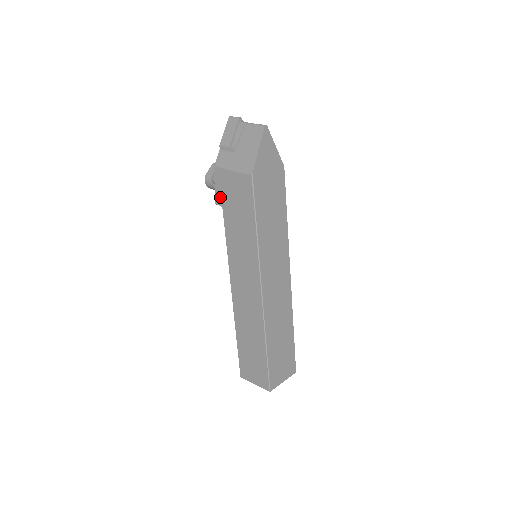
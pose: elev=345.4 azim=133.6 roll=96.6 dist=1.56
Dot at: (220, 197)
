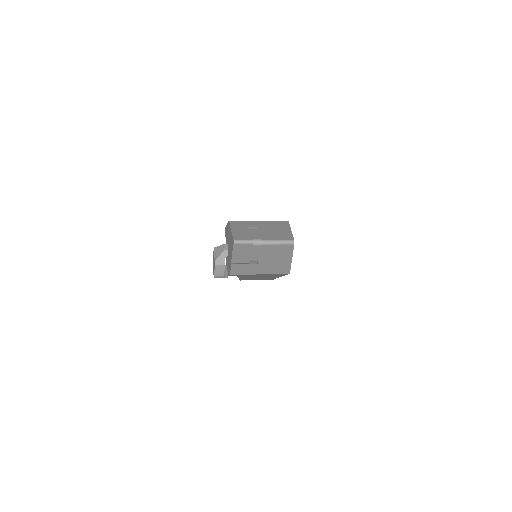
Dot at: occluded
